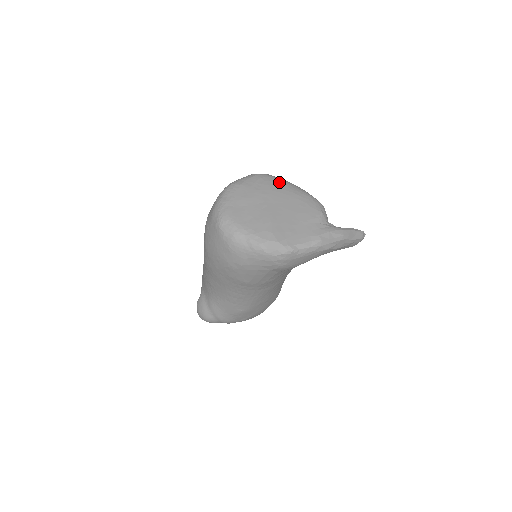
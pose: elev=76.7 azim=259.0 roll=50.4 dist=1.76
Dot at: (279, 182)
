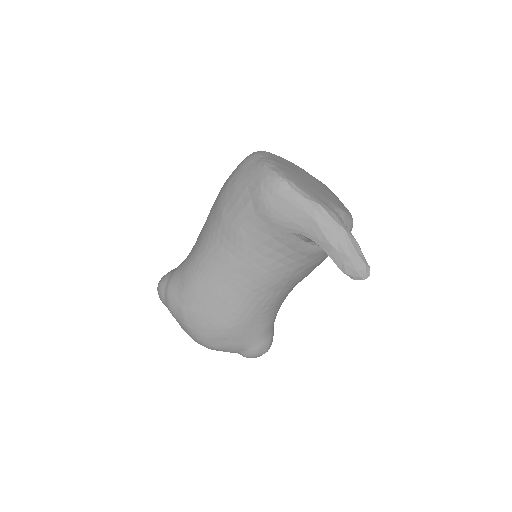
Dot at: occluded
